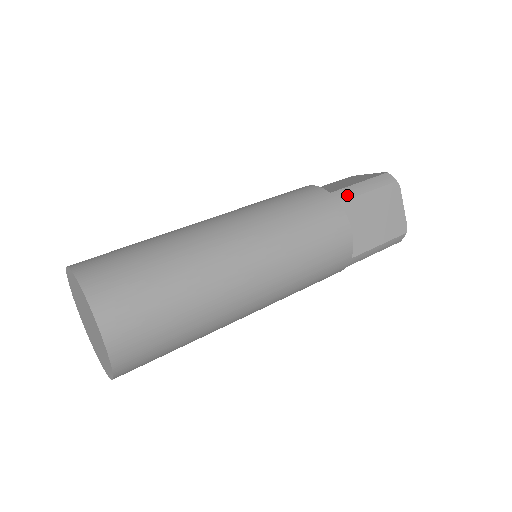
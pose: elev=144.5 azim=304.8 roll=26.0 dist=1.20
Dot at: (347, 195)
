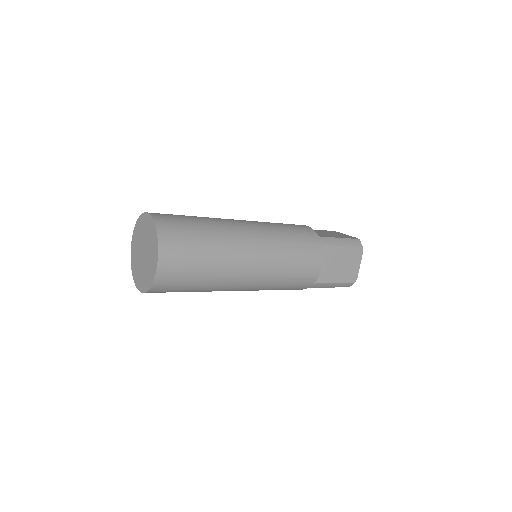
Dot at: (329, 242)
